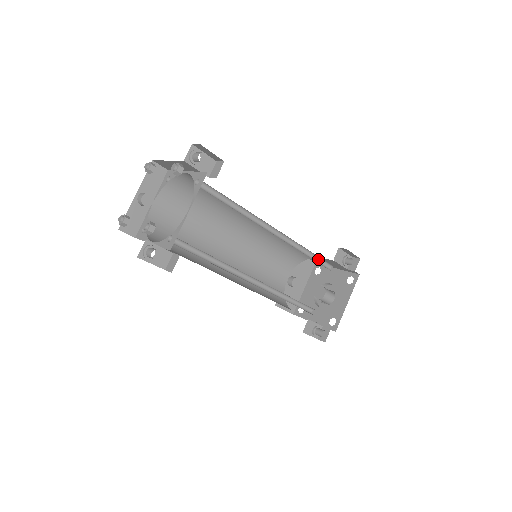
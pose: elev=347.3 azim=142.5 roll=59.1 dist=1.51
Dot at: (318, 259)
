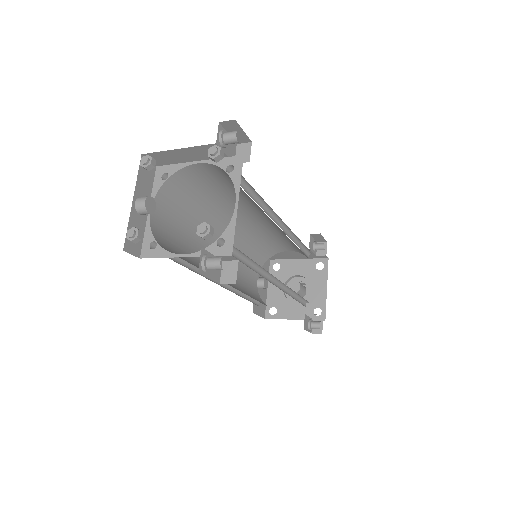
Dot at: (302, 248)
